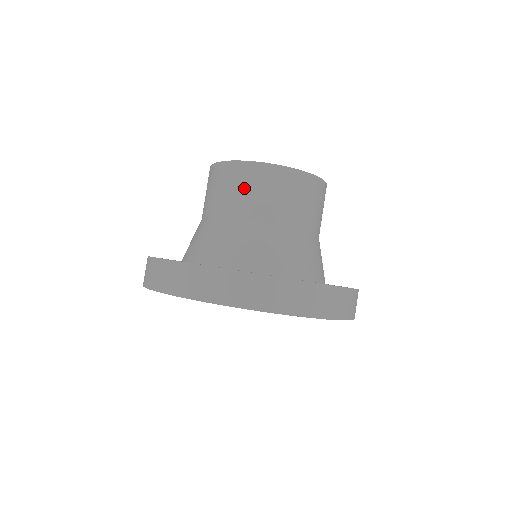
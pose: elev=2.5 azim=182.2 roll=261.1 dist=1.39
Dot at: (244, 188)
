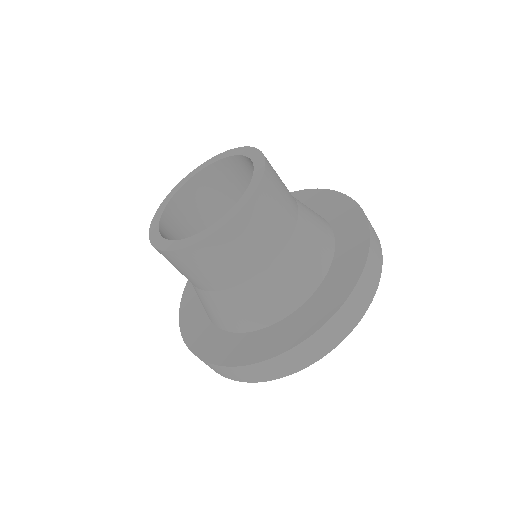
Dot at: (253, 238)
